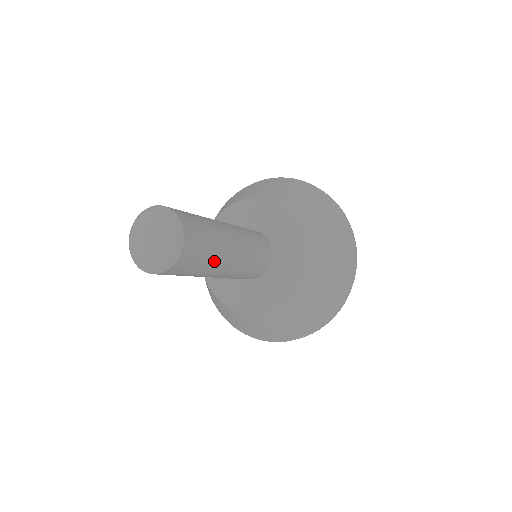
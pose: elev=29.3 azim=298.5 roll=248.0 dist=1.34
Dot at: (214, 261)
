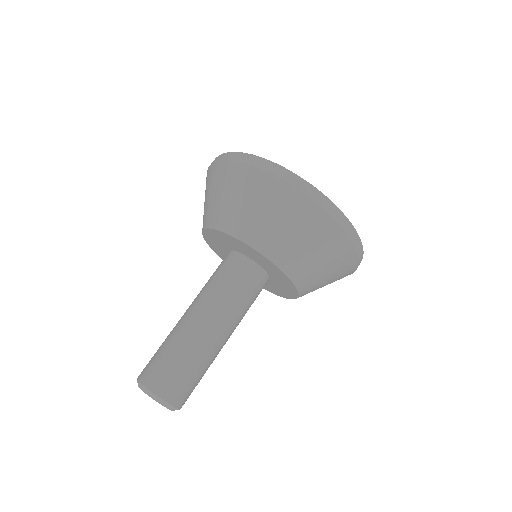
Dot at: (202, 361)
